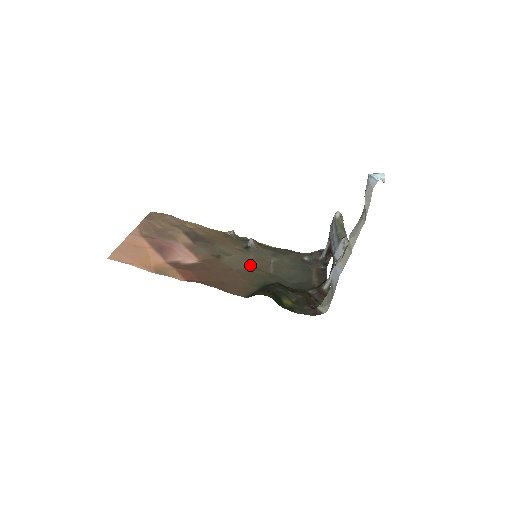
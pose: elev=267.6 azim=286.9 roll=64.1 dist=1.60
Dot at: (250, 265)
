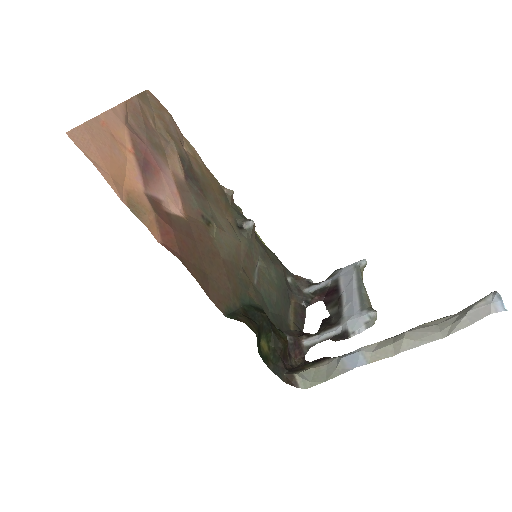
Dot at: (238, 259)
